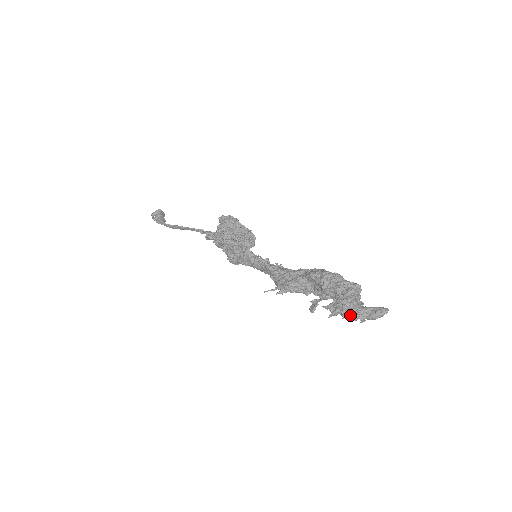
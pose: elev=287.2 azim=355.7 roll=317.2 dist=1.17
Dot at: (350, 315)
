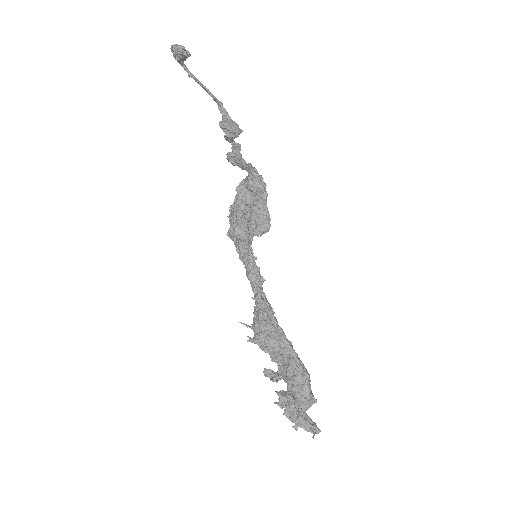
Dot at: (290, 419)
